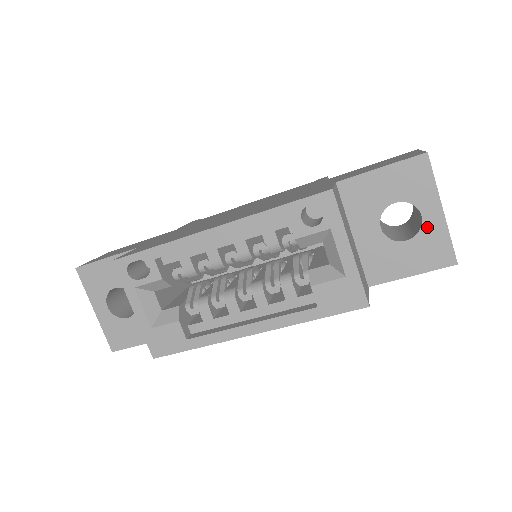
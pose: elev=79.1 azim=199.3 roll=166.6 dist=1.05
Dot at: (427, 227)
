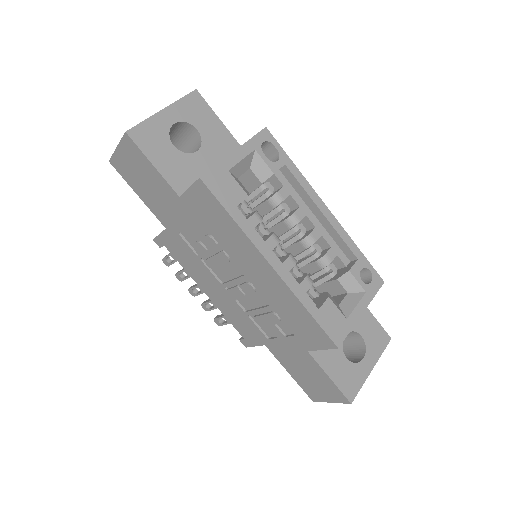
Dot at: (360, 366)
